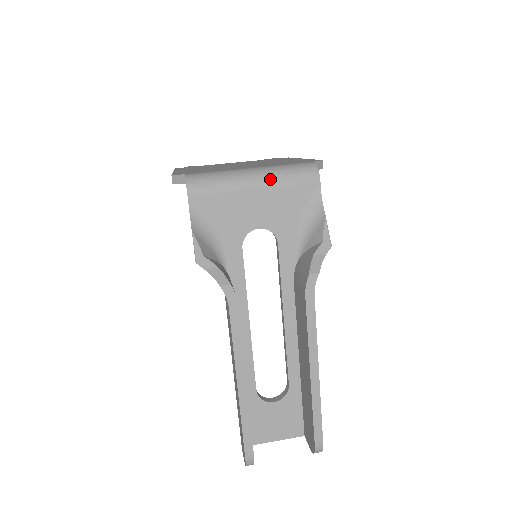
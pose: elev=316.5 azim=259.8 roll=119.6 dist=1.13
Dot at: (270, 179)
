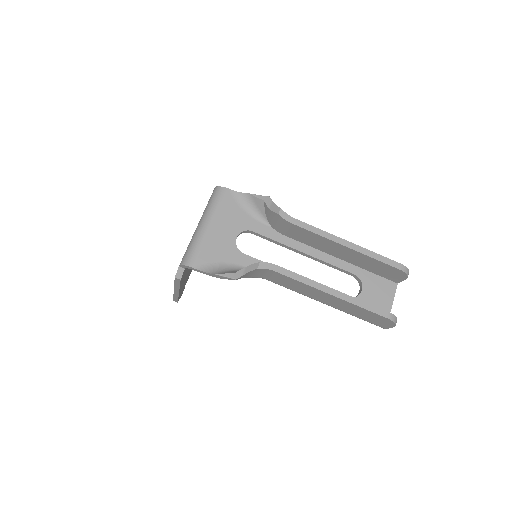
Dot at: (210, 216)
